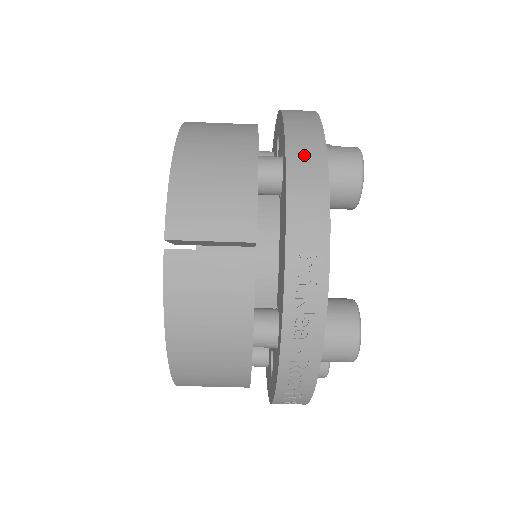
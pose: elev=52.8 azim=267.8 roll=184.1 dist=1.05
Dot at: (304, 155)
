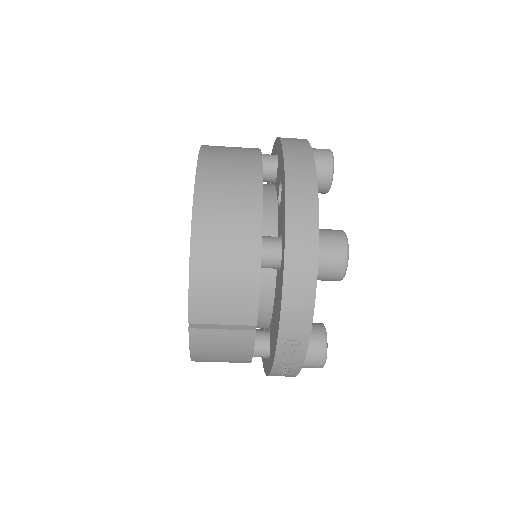
Dot at: (299, 269)
